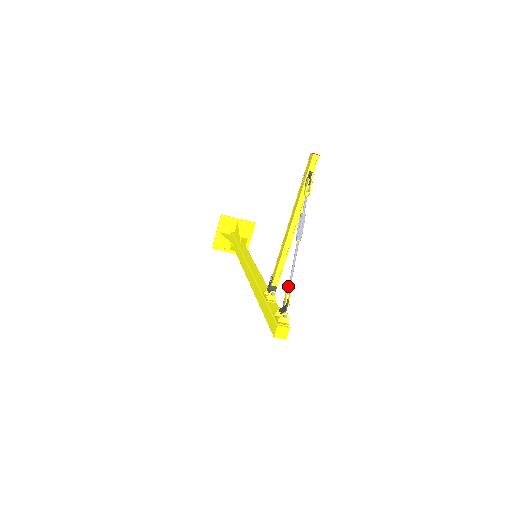
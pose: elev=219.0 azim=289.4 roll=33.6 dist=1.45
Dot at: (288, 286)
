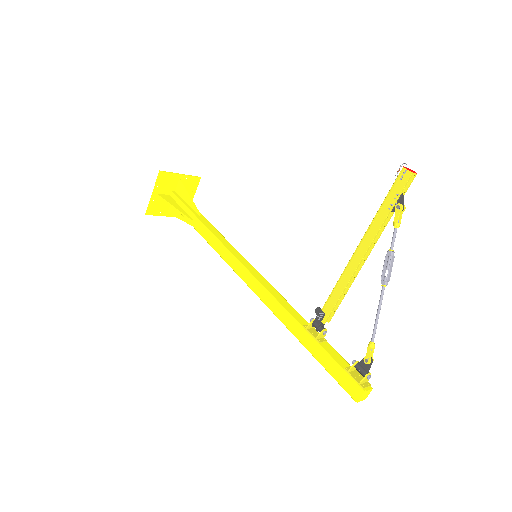
Dot at: (371, 341)
